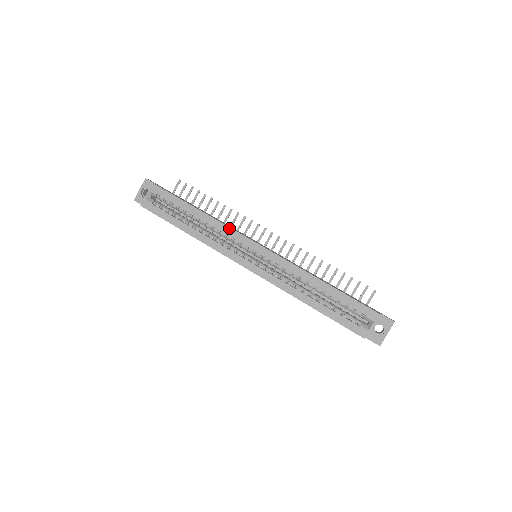
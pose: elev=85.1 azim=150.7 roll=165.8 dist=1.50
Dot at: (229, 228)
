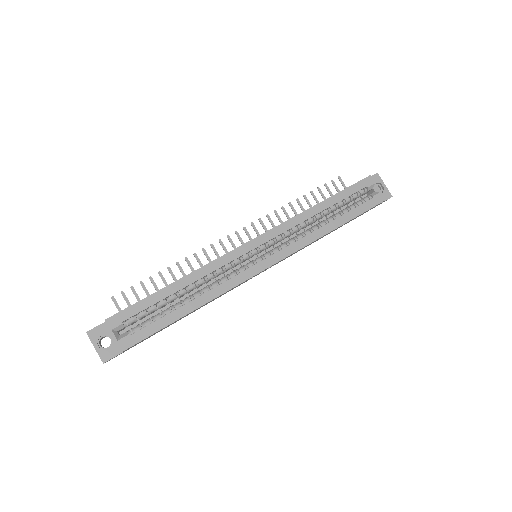
Dot at: (217, 260)
